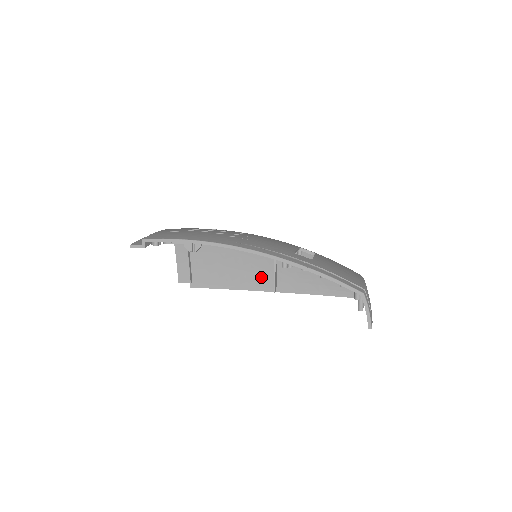
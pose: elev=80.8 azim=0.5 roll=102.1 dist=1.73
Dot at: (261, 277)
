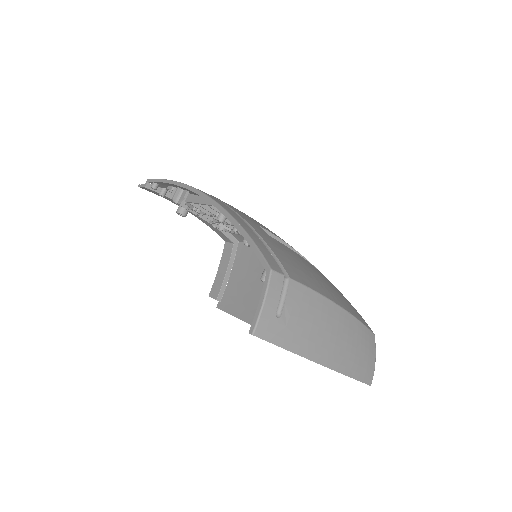
Dot at: occluded
